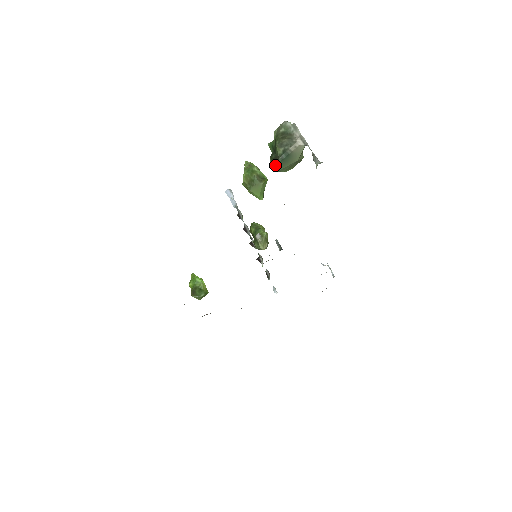
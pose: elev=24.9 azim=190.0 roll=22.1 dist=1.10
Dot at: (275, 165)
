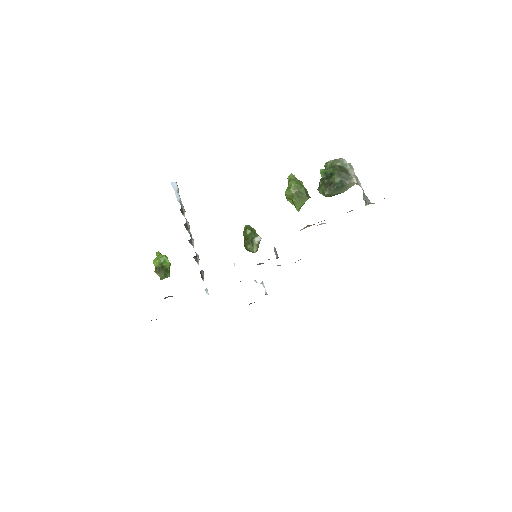
Dot at: (328, 189)
